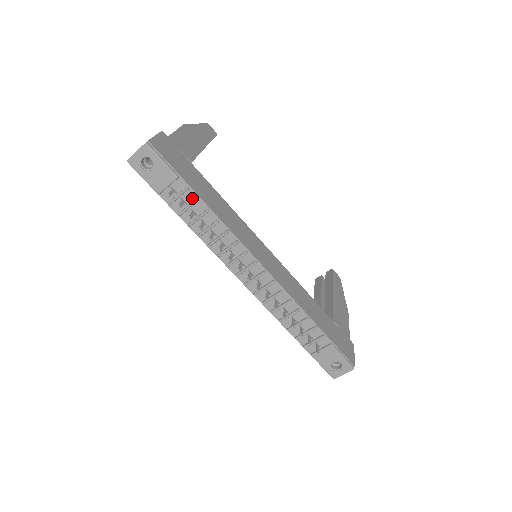
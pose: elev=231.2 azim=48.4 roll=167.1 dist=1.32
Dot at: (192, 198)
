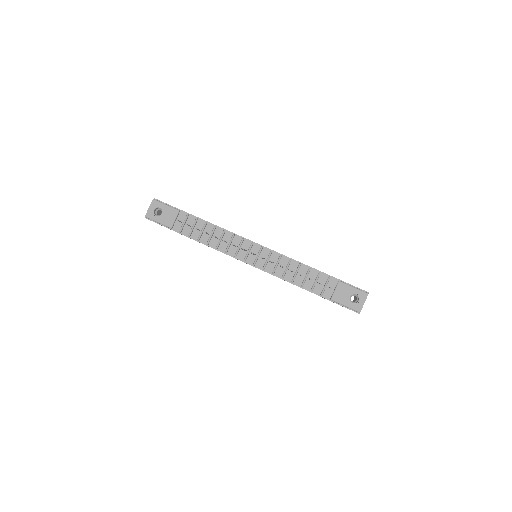
Dot at: (193, 220)
